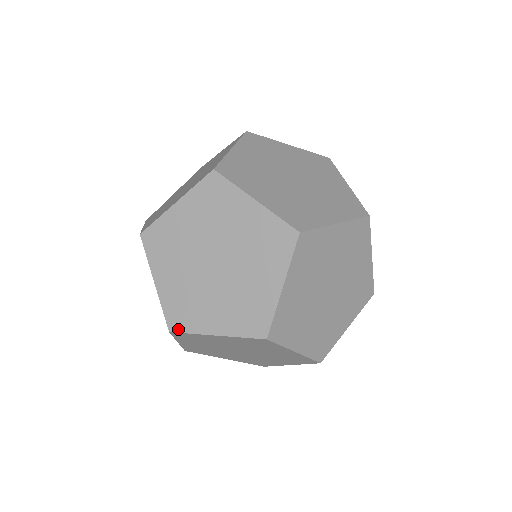
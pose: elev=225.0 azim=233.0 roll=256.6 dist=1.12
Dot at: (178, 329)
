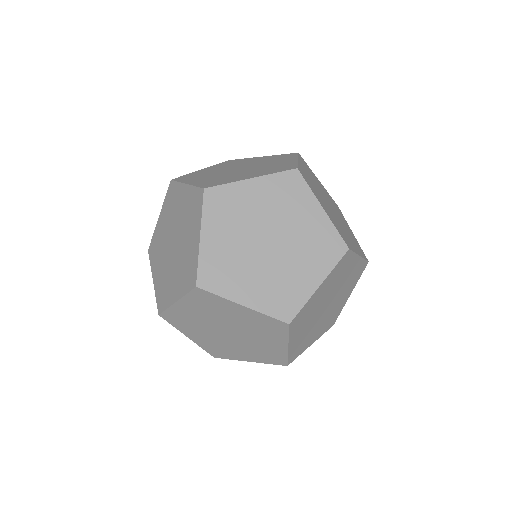
Dot at: (207, 287)
